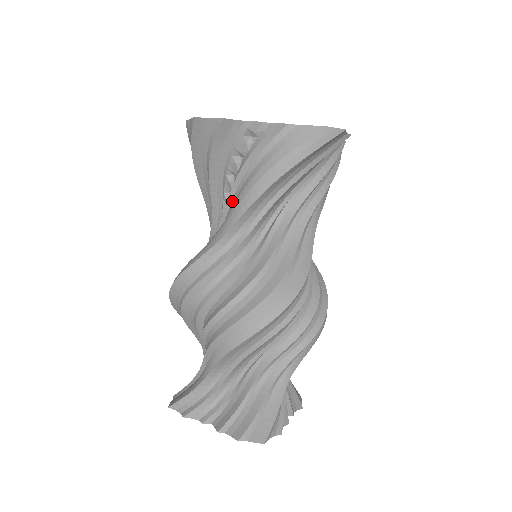
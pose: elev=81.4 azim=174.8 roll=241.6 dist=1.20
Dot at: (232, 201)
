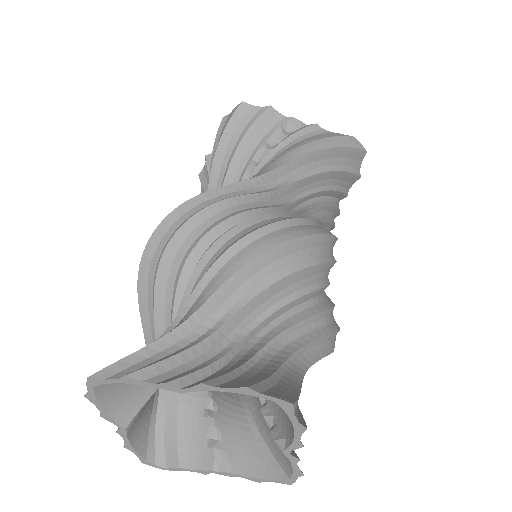
Dot at: occluded
